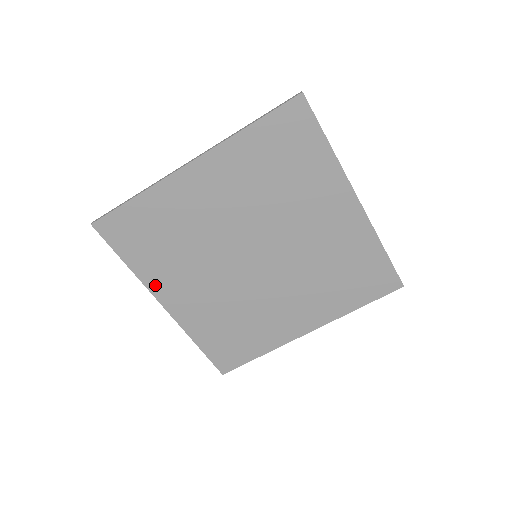
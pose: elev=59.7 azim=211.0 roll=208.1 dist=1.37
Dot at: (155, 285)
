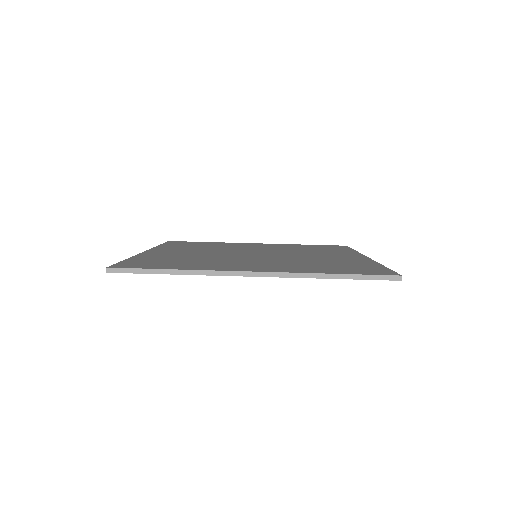
Dot at: (220, 269)
